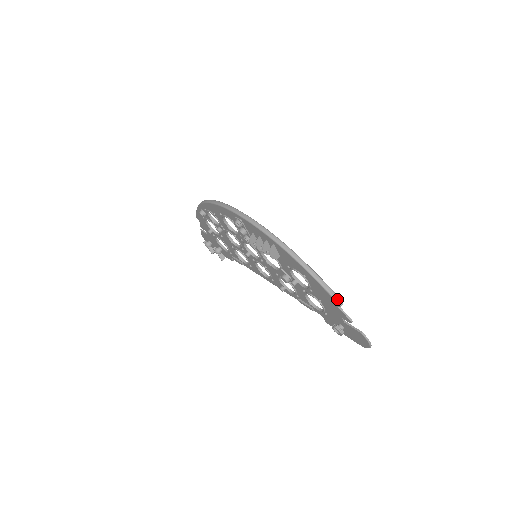
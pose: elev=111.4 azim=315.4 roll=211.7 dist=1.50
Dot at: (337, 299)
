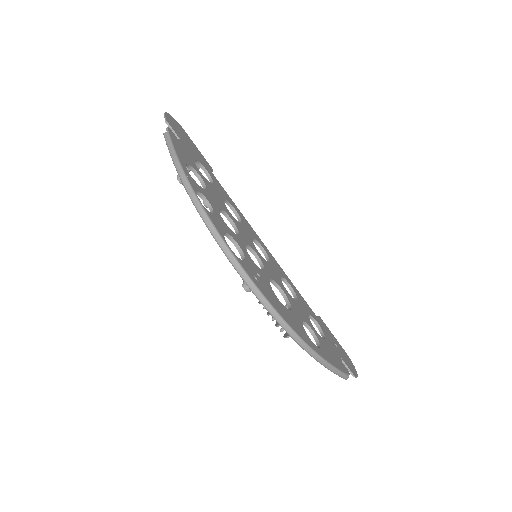
Dot at: (344, 378)
